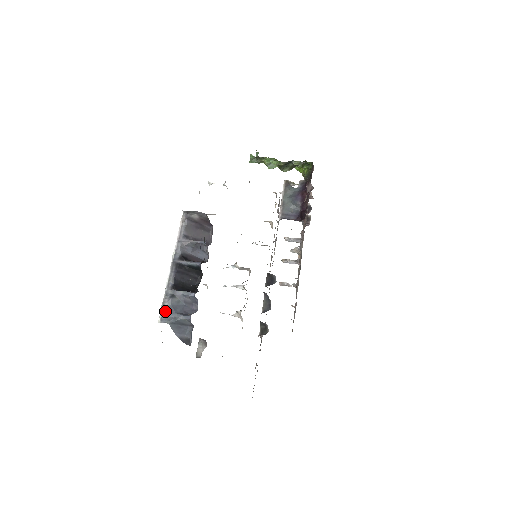
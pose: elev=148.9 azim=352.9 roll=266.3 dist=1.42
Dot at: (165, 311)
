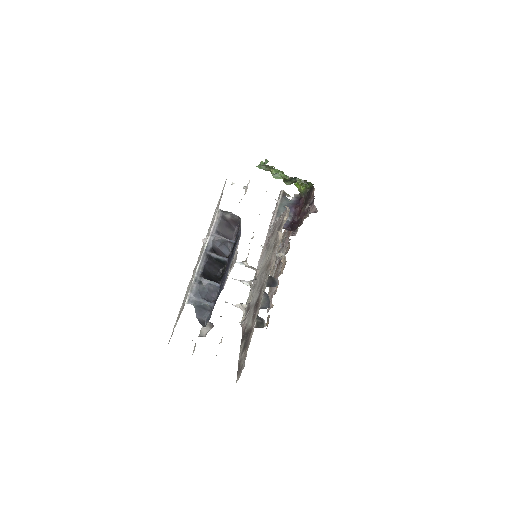
Dot at: (193, 294)
